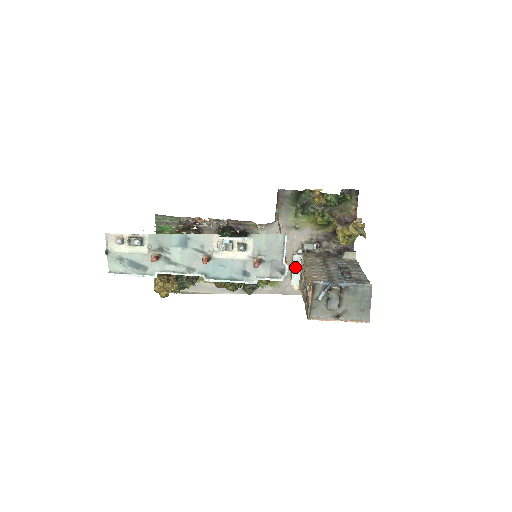
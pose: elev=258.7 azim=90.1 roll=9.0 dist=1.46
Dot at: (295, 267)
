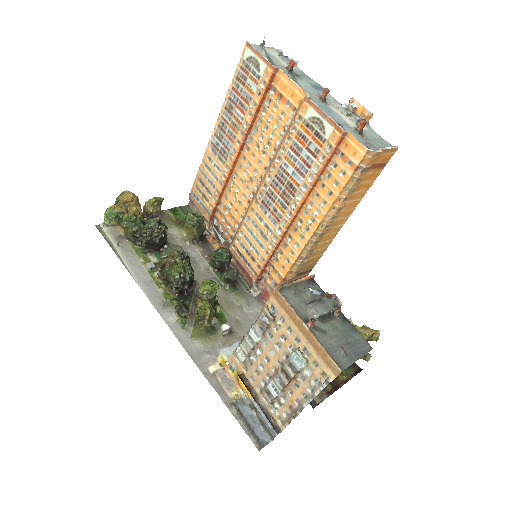
Dot at: occluded
